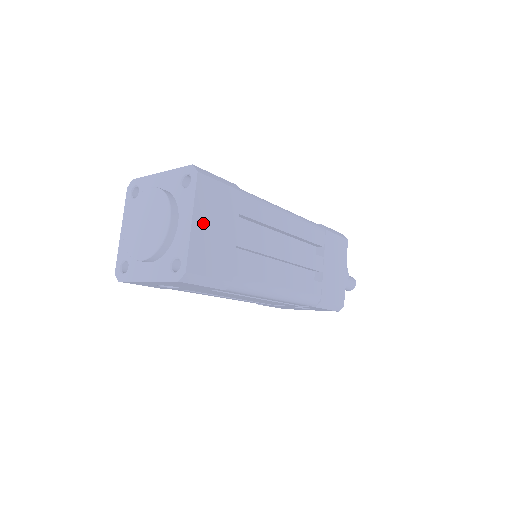
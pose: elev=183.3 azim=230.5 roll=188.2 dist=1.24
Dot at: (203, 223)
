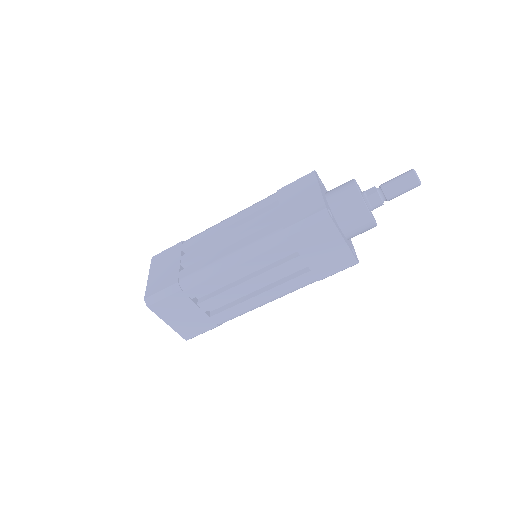
Dot at: (174, 320)
